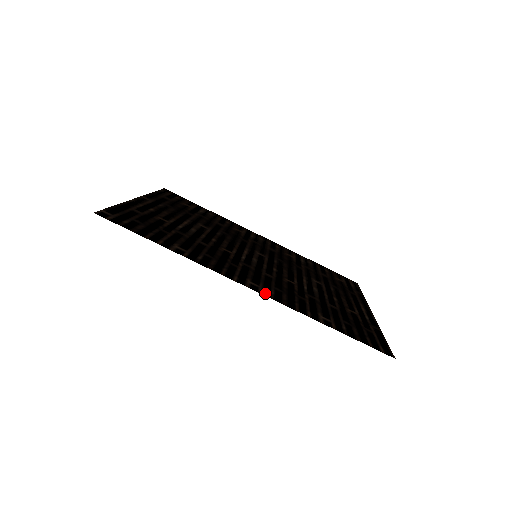
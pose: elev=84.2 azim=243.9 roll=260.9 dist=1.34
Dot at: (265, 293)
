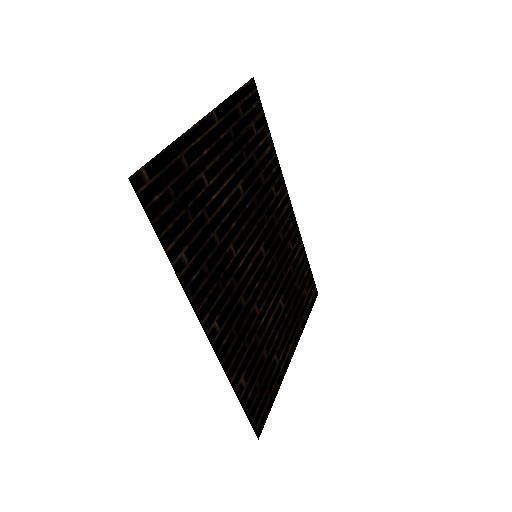
Dot at: (217, 344)
